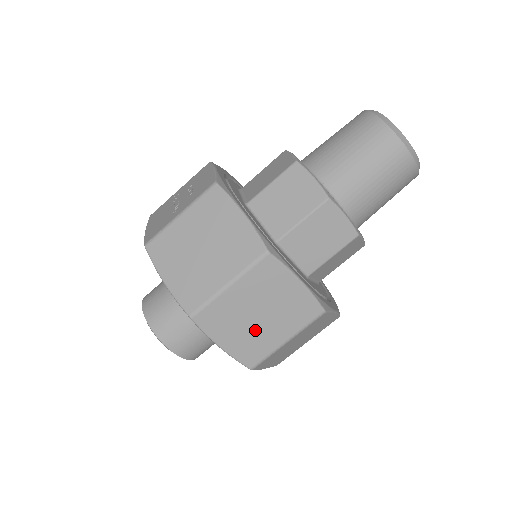
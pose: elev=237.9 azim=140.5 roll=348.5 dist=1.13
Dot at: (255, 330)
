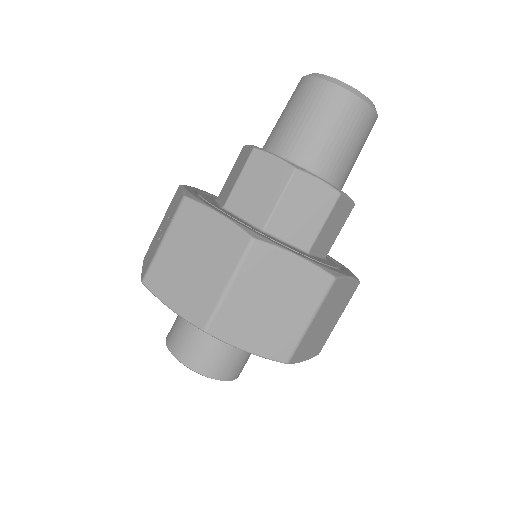
Dot at: (274, 322)
